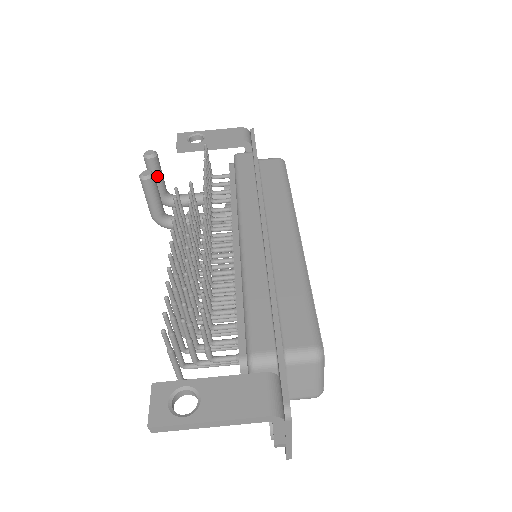
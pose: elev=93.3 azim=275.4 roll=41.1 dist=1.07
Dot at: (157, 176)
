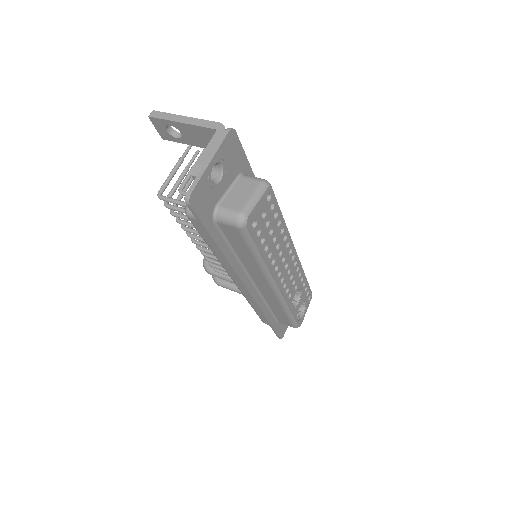
Dot at: occluded
